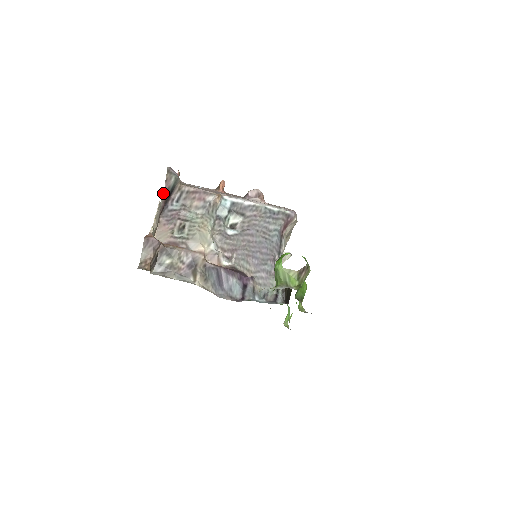
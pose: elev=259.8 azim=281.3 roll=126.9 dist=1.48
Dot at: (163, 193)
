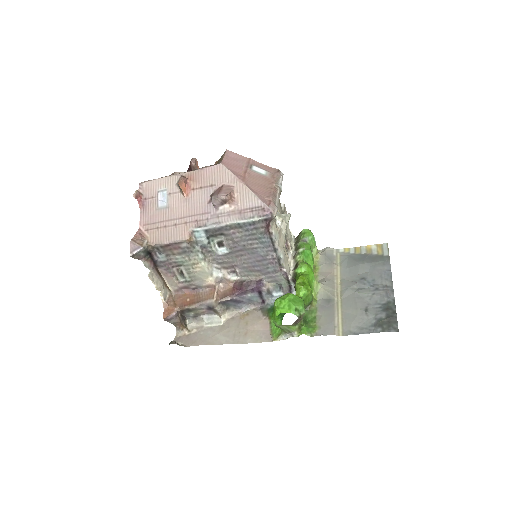
Dot at: (145, 264)
